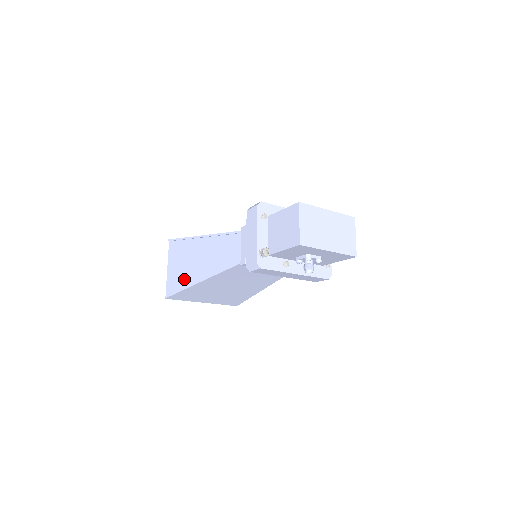
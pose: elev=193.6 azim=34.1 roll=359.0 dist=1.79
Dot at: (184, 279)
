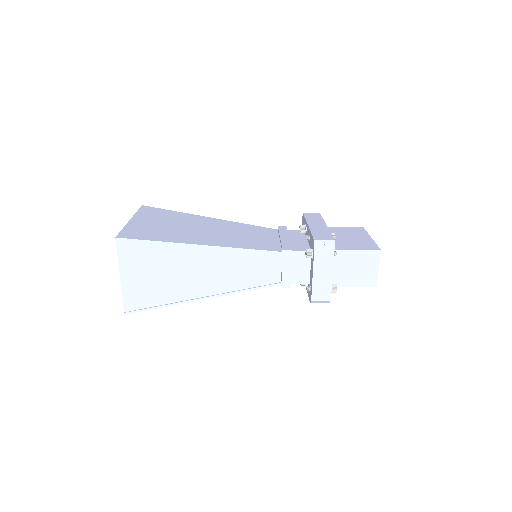
Dot at: (168, 293)
